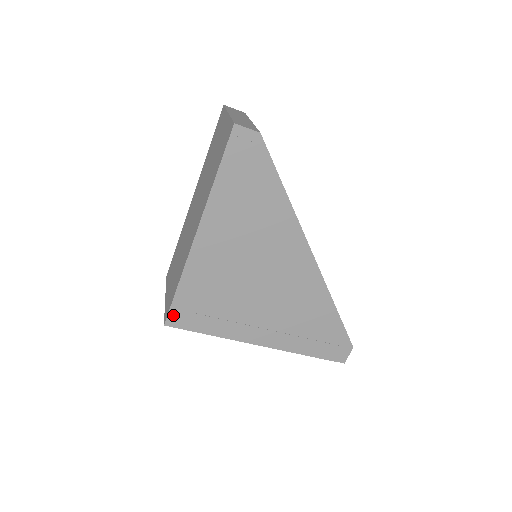
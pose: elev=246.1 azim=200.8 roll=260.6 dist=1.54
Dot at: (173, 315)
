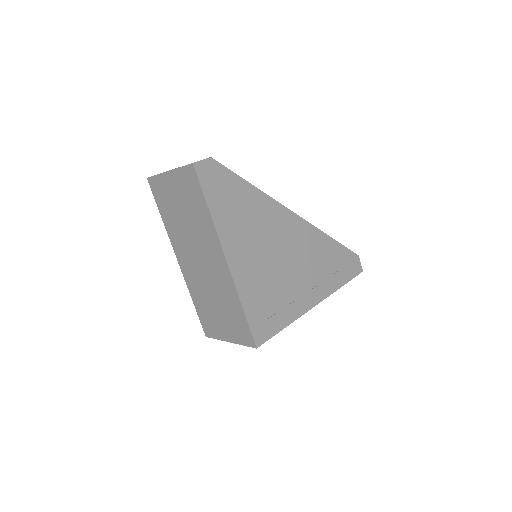
Dot at: (256, 335)
